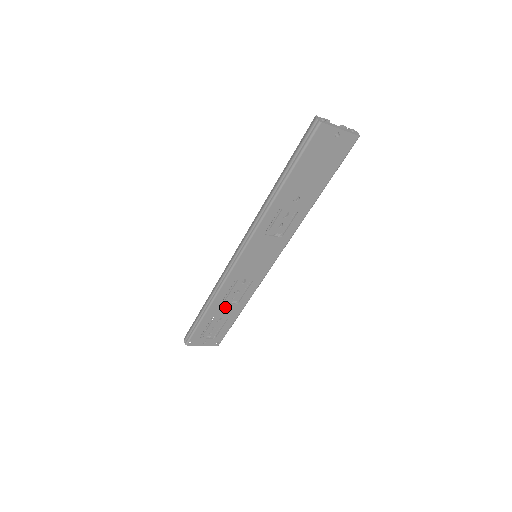
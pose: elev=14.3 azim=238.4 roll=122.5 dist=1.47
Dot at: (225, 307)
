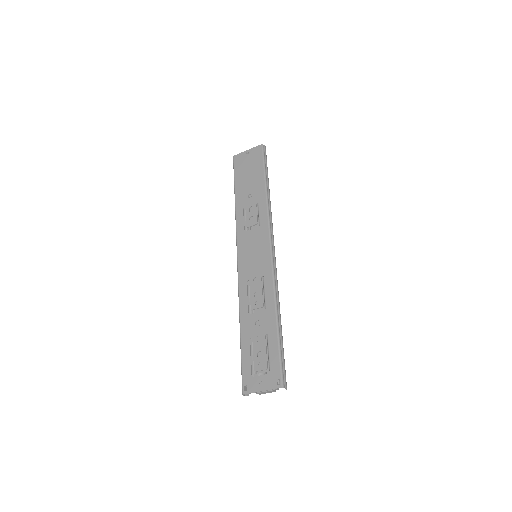
Dot at: (256, 319)
